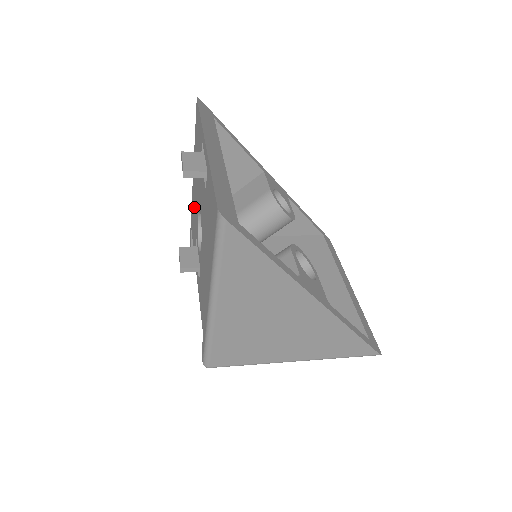
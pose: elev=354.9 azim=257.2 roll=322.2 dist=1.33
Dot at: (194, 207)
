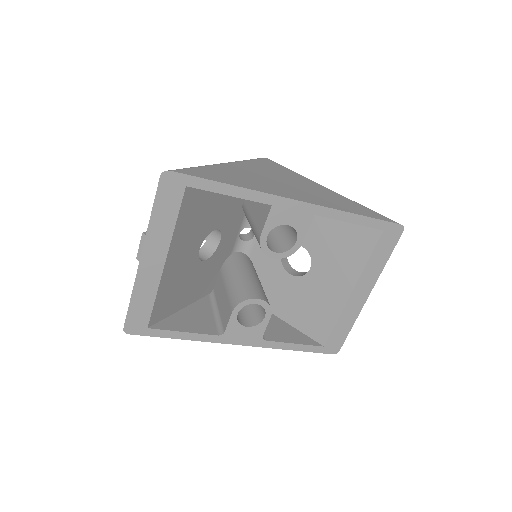
Dot at: occluded
